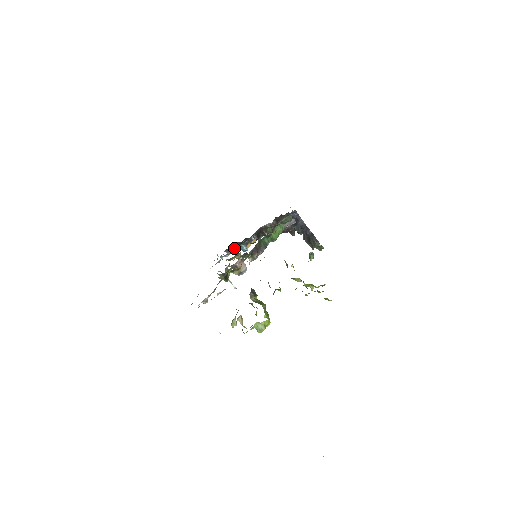
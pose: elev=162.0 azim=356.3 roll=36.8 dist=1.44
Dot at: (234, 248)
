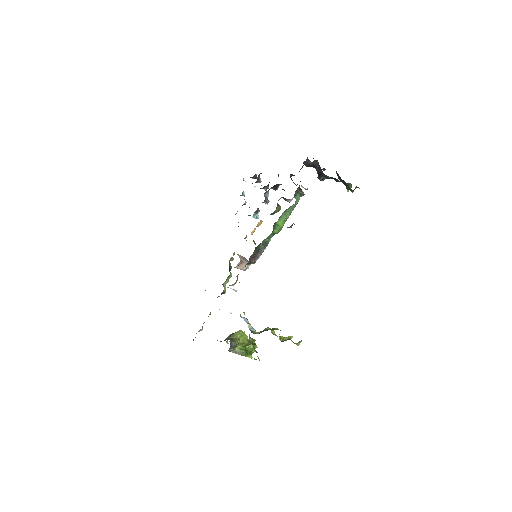
Dot at: (256, 182)
